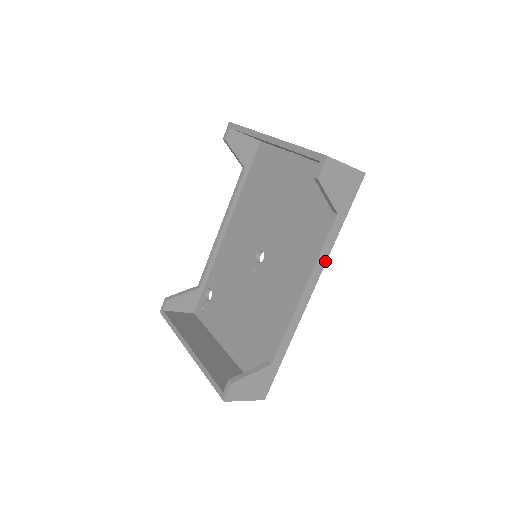
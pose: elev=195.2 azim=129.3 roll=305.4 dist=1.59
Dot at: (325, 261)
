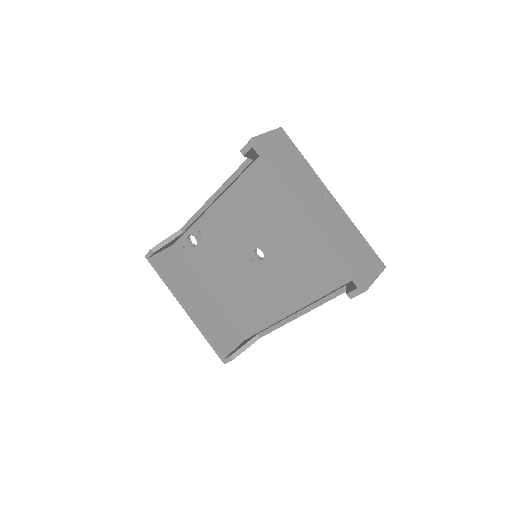
Dot at: occluded
